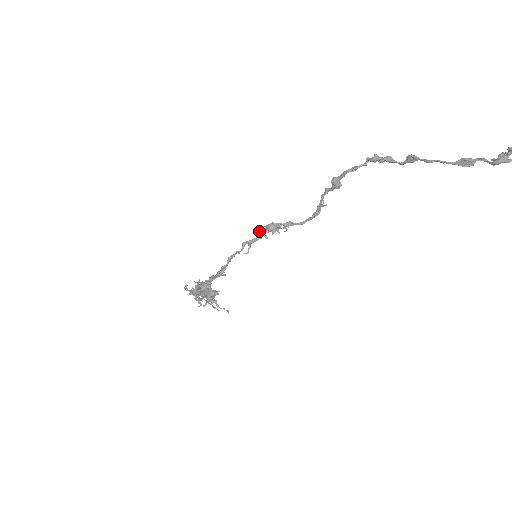
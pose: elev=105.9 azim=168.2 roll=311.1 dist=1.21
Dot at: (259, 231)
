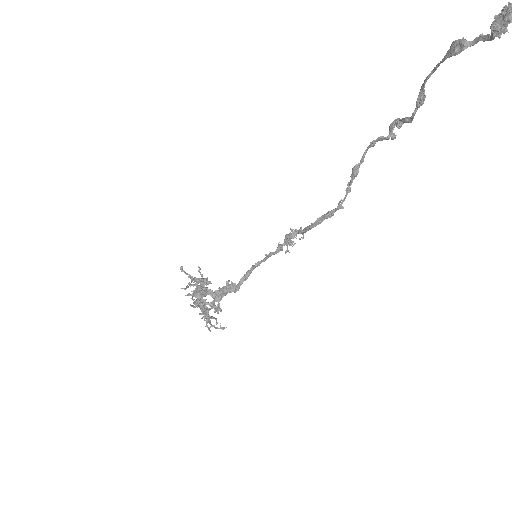
Dot at: (281, 245)
